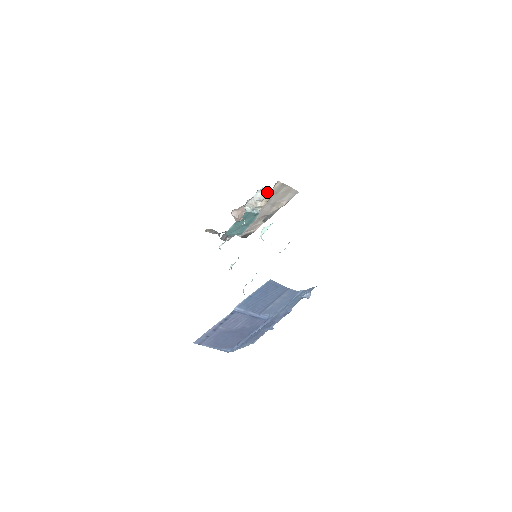
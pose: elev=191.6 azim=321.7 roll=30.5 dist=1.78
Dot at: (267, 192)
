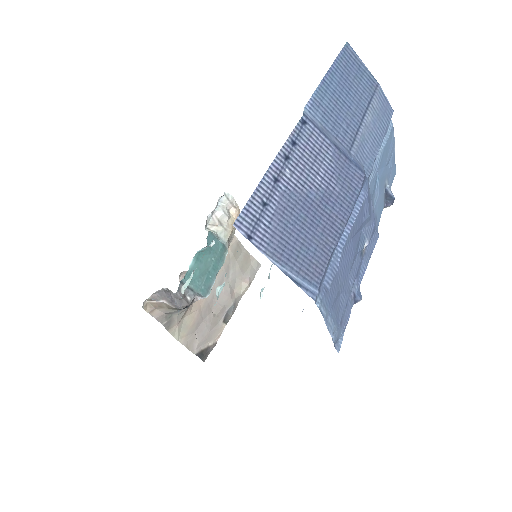
Dot at: (232, 203)
